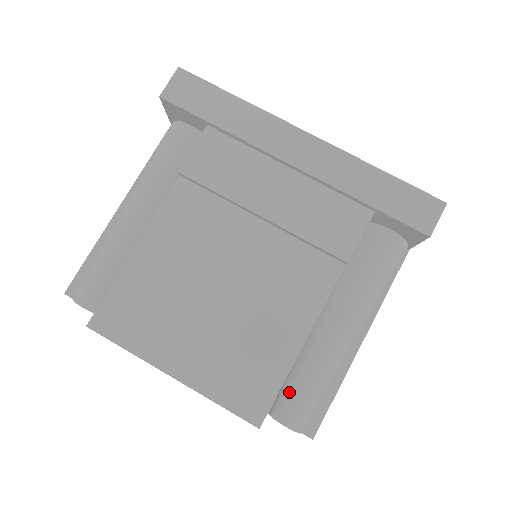
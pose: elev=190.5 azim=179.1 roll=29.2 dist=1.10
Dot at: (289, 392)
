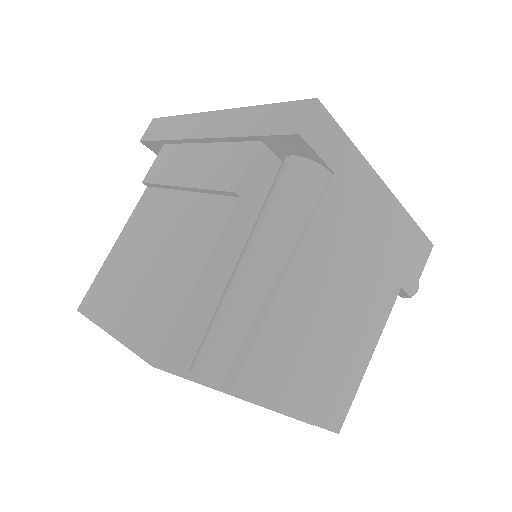
Dot at: occluded
